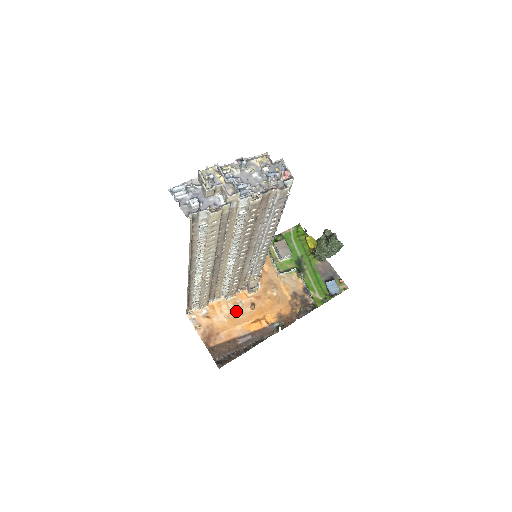
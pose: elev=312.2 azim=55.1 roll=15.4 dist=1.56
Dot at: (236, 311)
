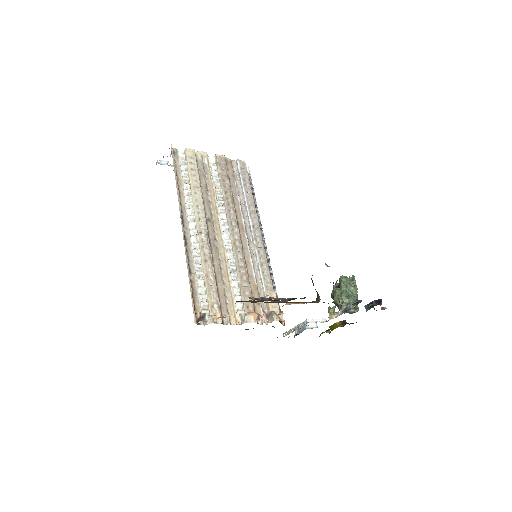
Dot at: occluded
